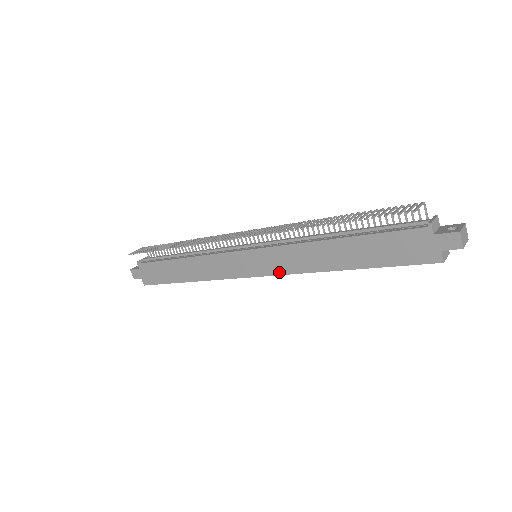
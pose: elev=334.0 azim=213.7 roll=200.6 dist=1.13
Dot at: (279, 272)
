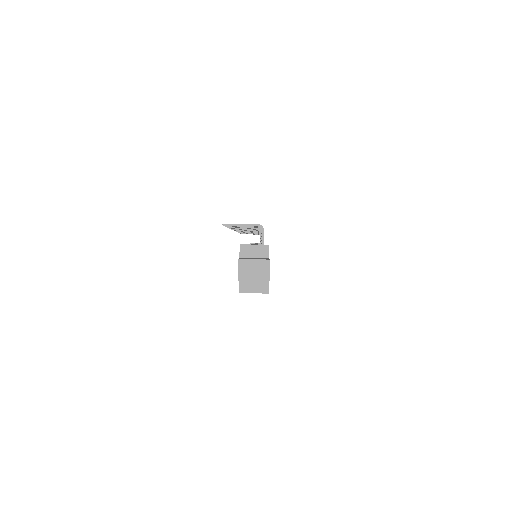
Dot at: occluded
